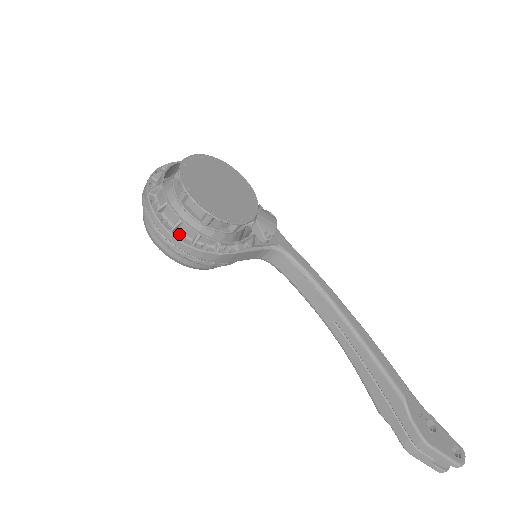
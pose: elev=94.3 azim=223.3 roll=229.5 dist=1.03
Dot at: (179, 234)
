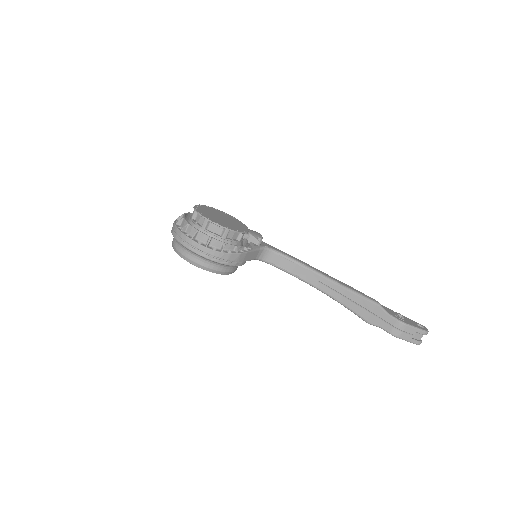
Dot at: (211, 247)
